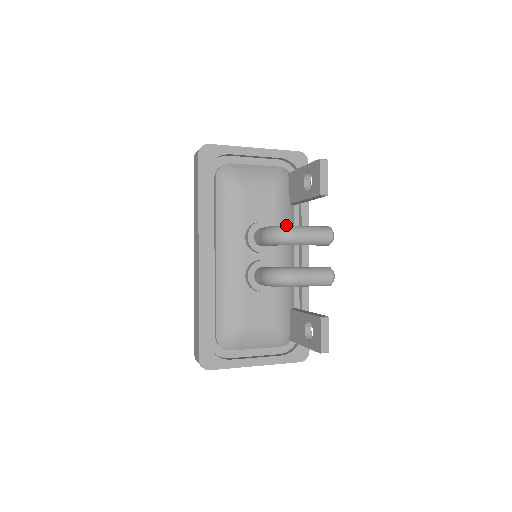
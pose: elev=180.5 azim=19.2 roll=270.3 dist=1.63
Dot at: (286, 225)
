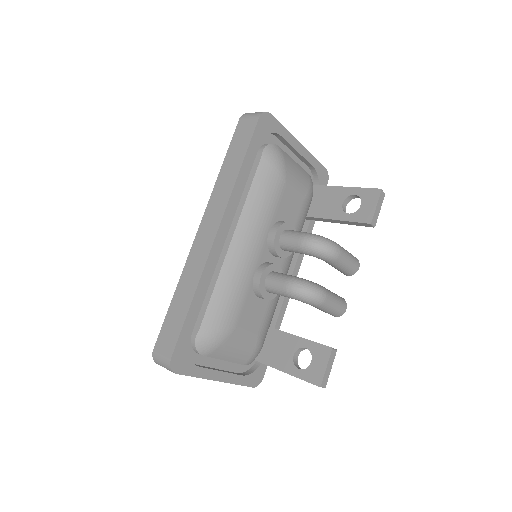
Dot at: occluded
